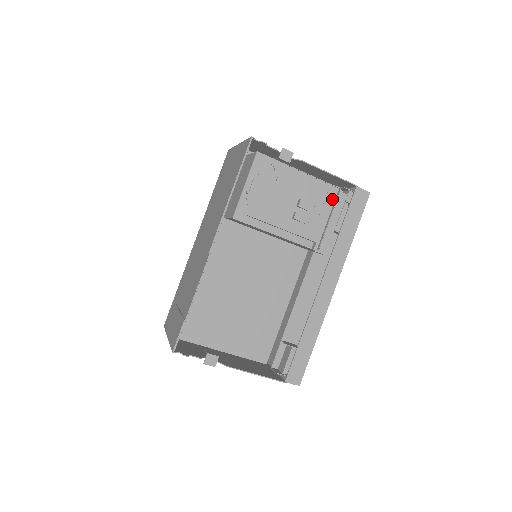
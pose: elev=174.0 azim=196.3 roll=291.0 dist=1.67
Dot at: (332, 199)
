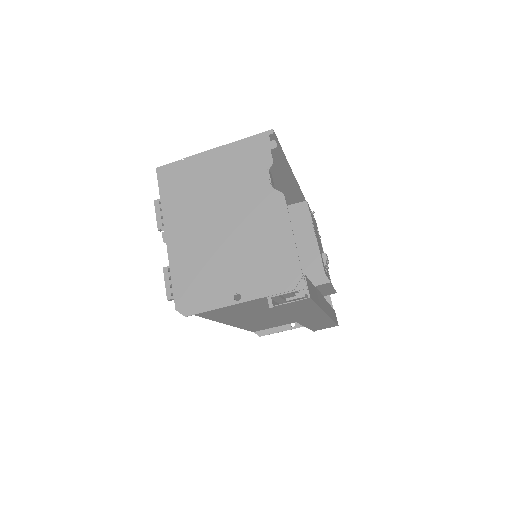
Dot at: occluded
